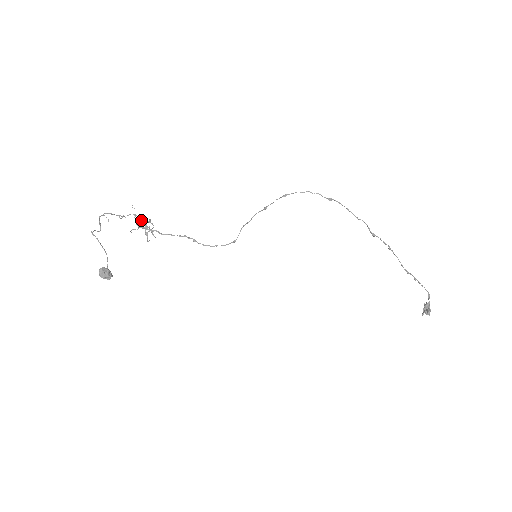
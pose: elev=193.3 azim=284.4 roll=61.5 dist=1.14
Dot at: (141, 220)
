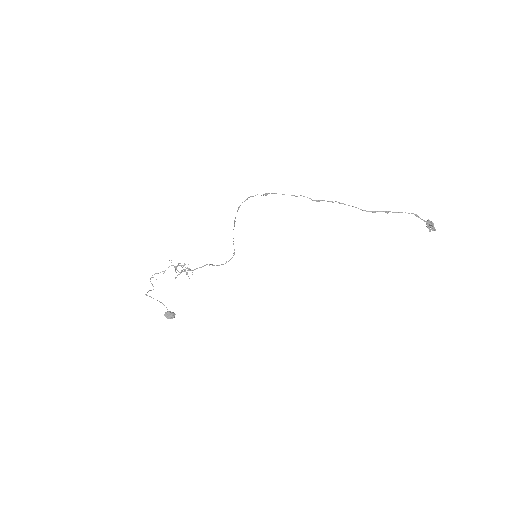
Dot at: occluded
